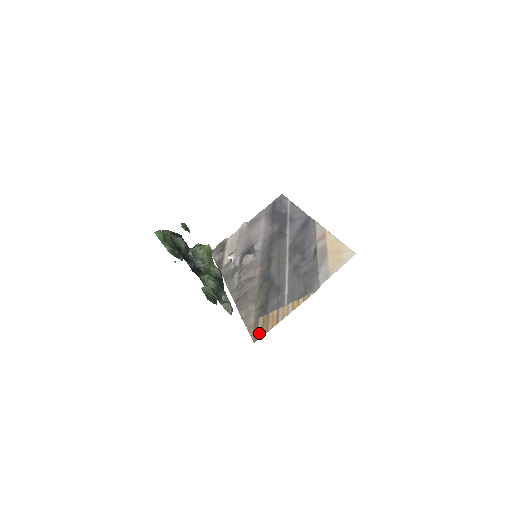
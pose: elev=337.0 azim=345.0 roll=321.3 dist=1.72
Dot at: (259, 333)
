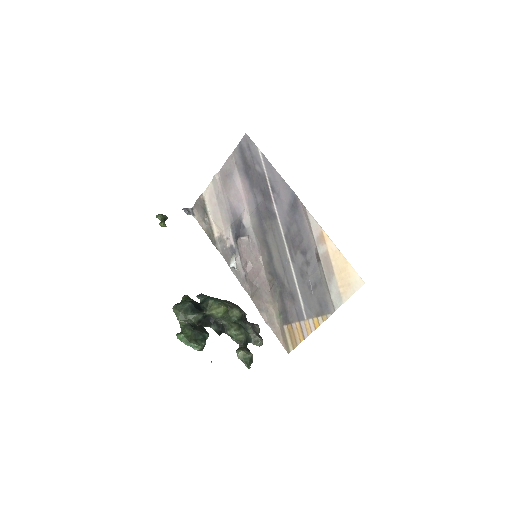
Dot at: (290, 345)
